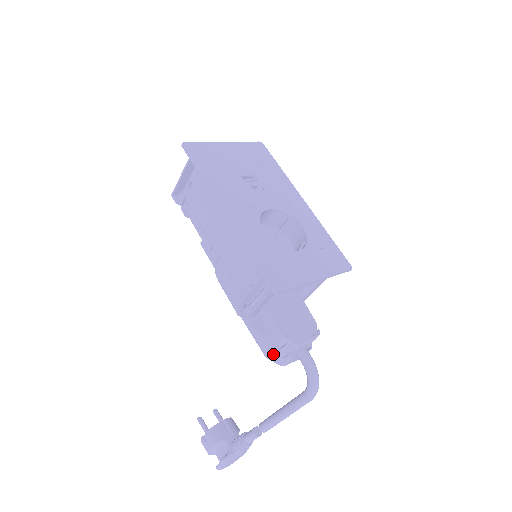
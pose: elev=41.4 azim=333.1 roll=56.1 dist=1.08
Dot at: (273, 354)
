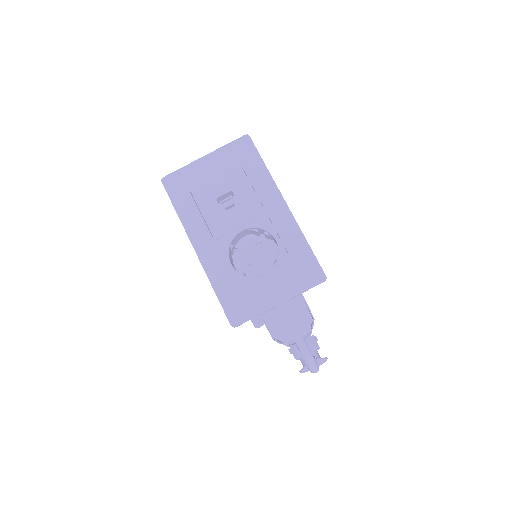
Dot at: occluded
